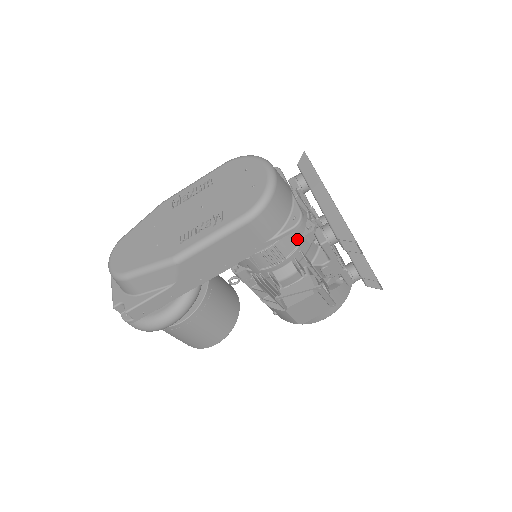
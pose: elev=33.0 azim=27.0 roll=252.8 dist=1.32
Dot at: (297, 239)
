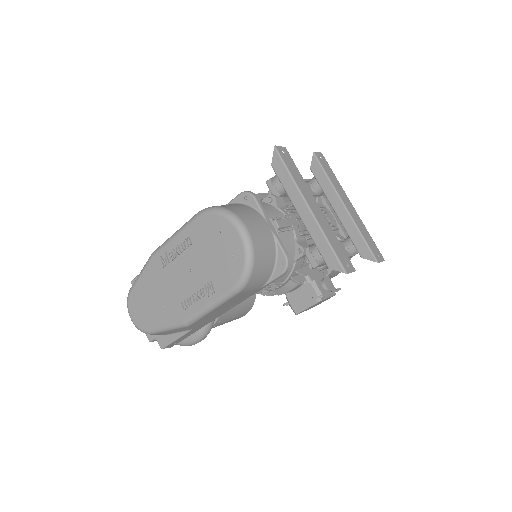
Dot at: occluded
